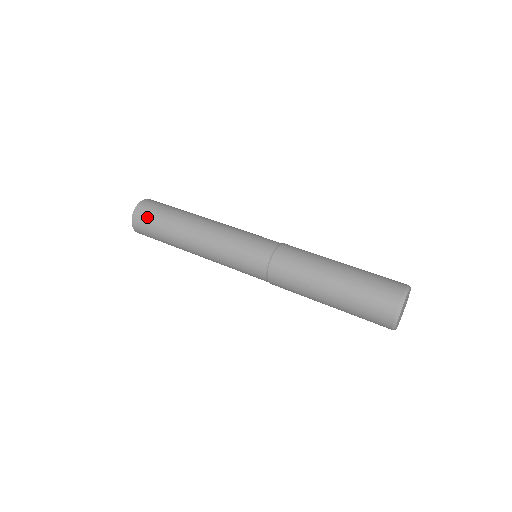
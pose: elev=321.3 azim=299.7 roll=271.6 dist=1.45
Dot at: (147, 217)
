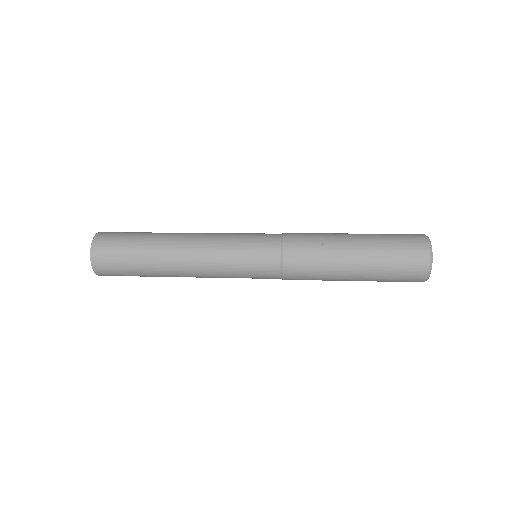
Dot at: (117, 234)
